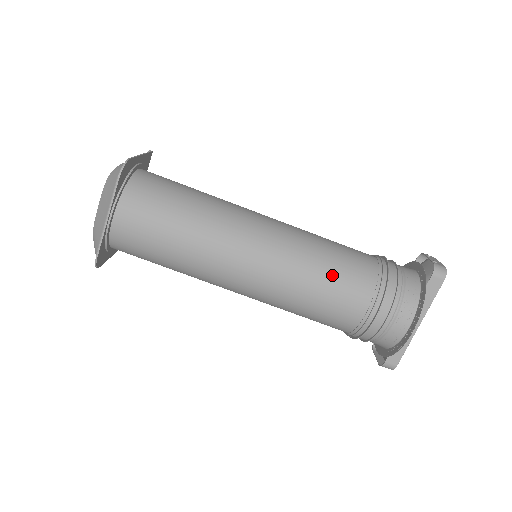
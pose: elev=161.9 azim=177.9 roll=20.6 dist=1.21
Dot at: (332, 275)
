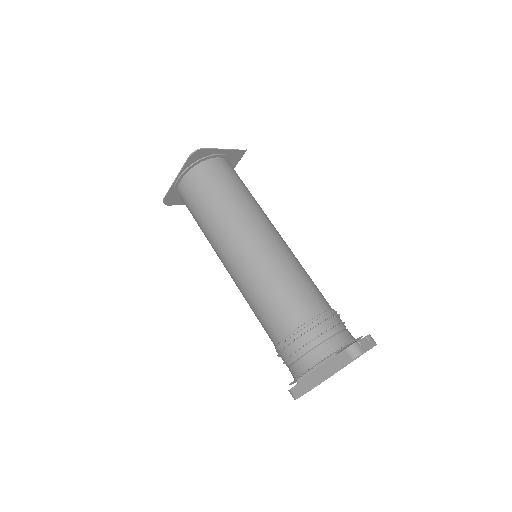
Dot at: (276, 297)
